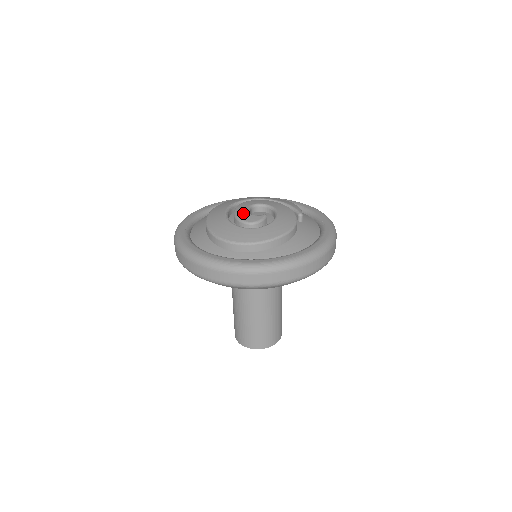
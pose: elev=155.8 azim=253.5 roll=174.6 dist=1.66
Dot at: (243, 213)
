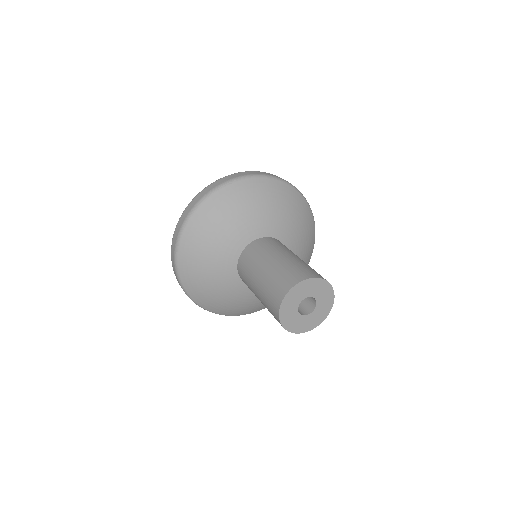
Dot at: occluded
